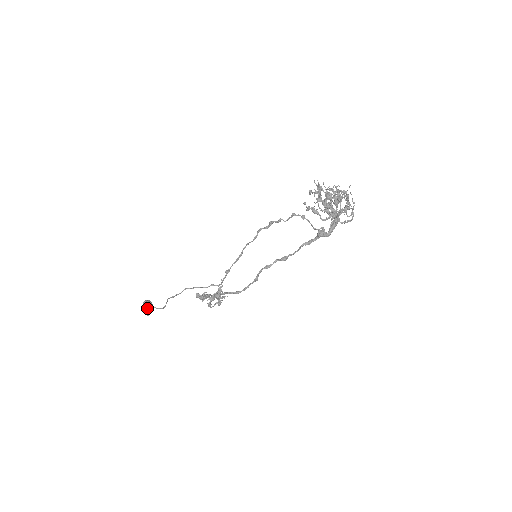
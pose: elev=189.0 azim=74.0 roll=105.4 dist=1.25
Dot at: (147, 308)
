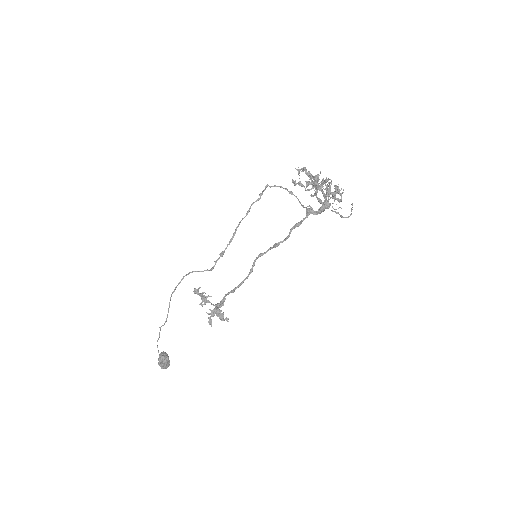
Dot at: (162, 358)
